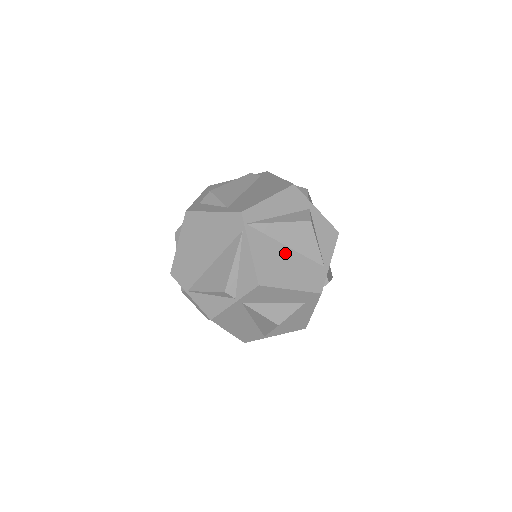
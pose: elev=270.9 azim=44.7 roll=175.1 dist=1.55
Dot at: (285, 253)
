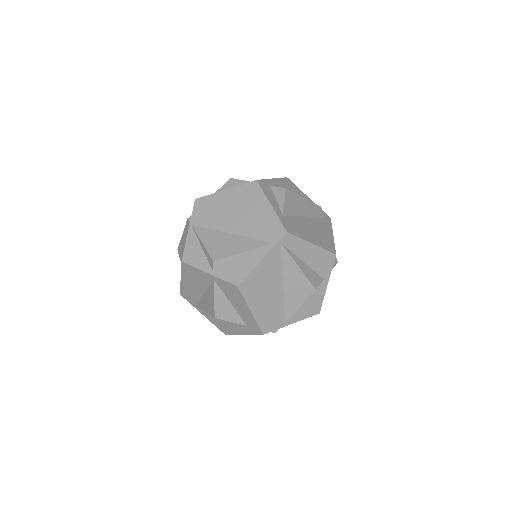
Dot at: (277, 287)
